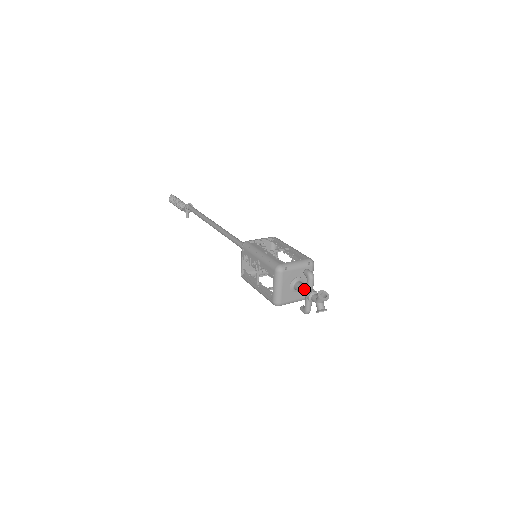
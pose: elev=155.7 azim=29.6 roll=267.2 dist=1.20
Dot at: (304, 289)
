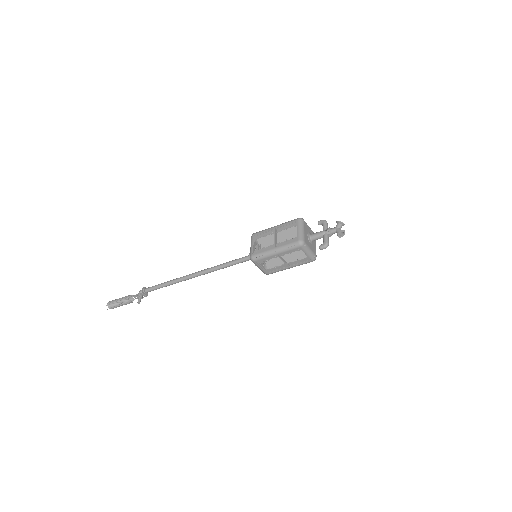
Dot at: (321, 231)
